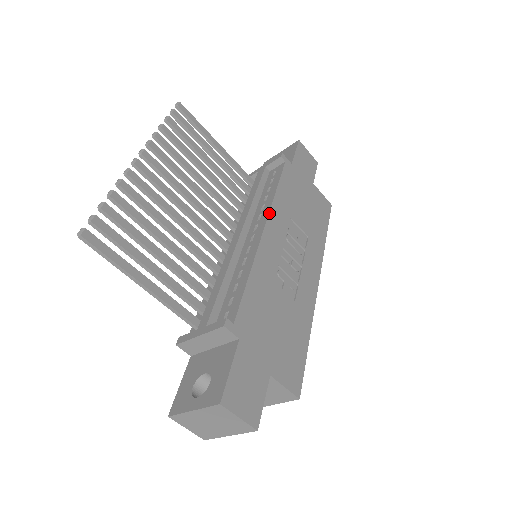
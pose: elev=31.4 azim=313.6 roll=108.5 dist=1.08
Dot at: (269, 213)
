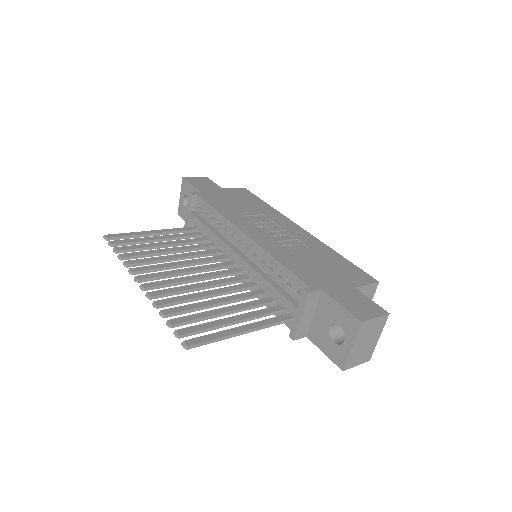
Dot at: (235, 225)
